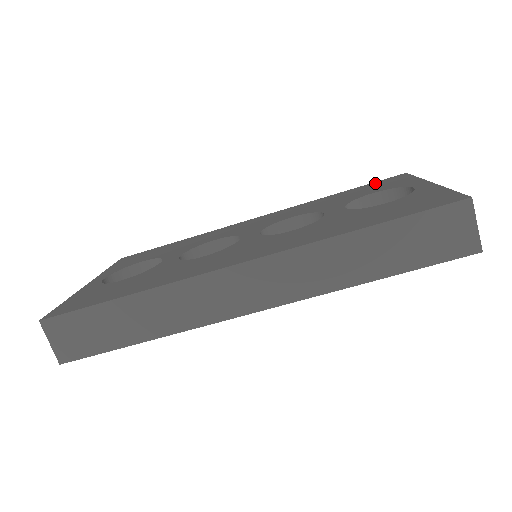
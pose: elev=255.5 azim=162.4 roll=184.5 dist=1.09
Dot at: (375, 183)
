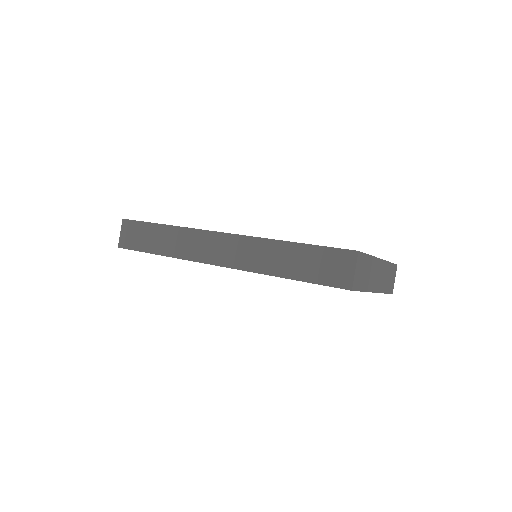
Dot at: occluded
